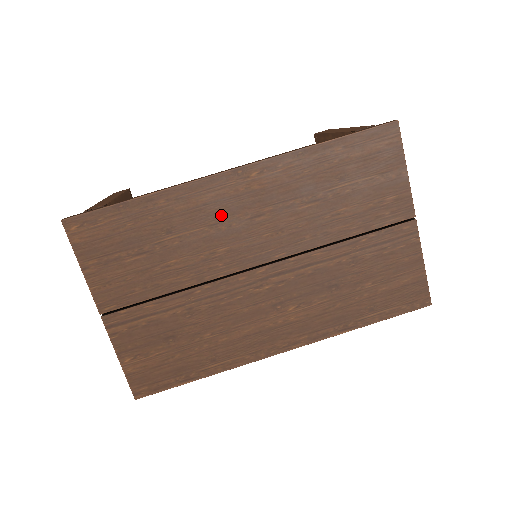
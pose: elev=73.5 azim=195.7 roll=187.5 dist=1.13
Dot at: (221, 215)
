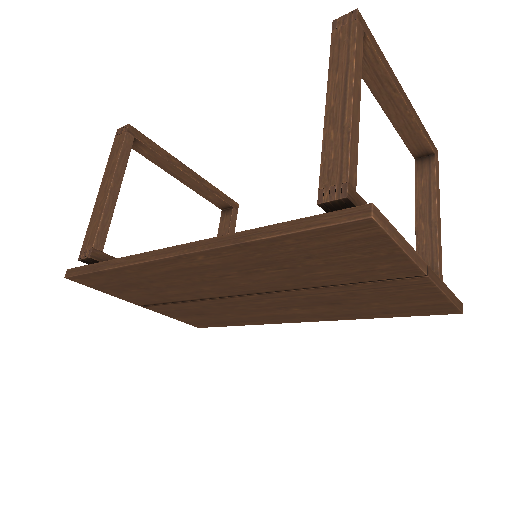
Dot at: (189, 275)
